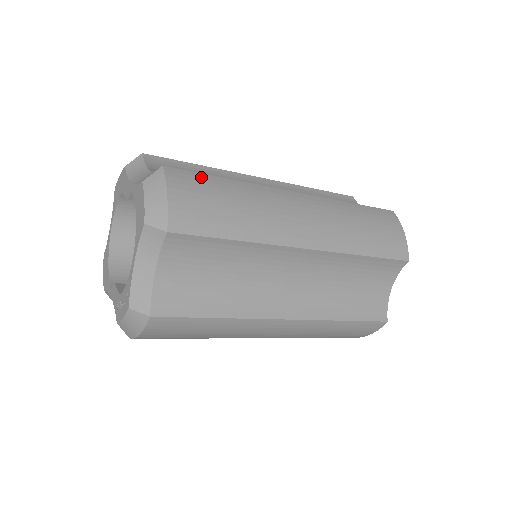
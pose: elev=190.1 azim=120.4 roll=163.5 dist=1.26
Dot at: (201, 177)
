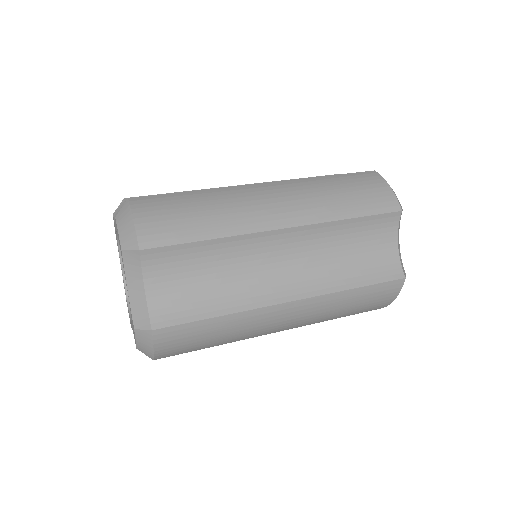
Dot at: (189, 328)
